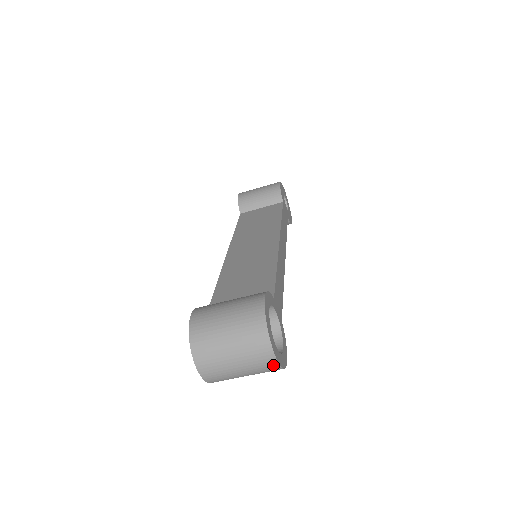
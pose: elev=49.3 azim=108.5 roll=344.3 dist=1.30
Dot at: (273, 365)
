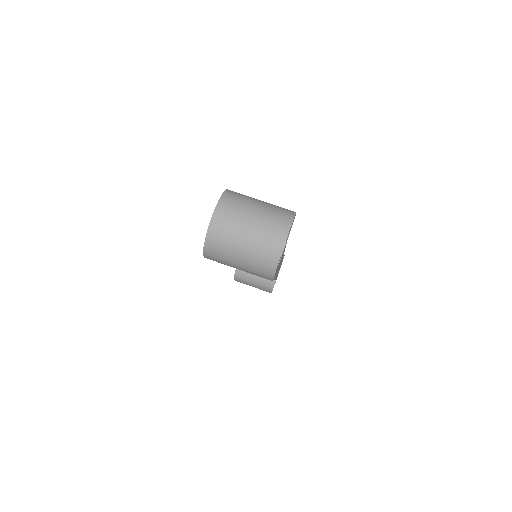
Dot at: (275, 254)
